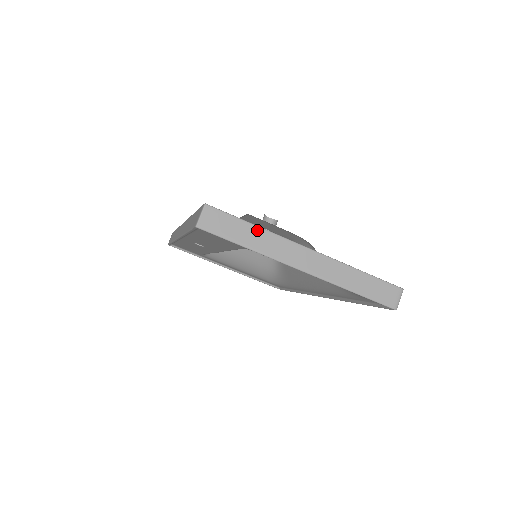
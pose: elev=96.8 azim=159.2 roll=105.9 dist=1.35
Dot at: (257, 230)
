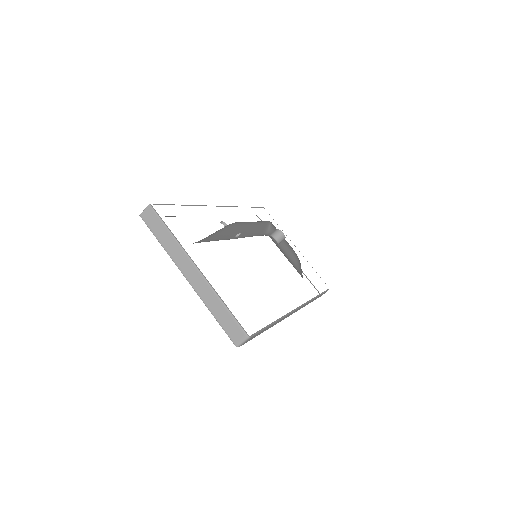
Dot at: (171, 236)
